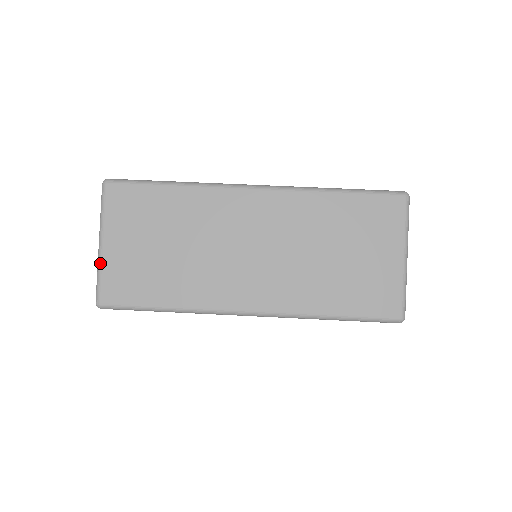
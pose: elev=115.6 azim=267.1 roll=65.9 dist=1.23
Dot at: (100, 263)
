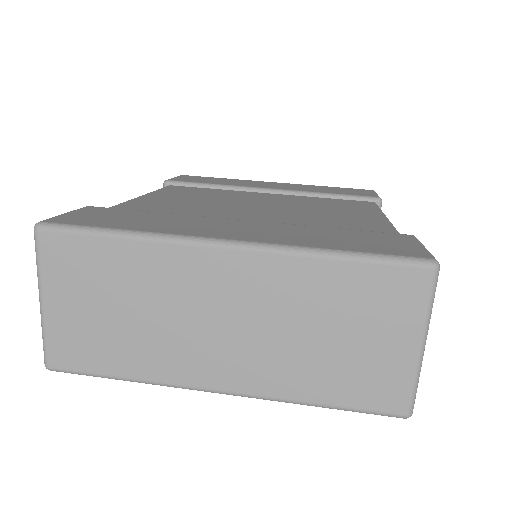
Dot at: (43, 324)
